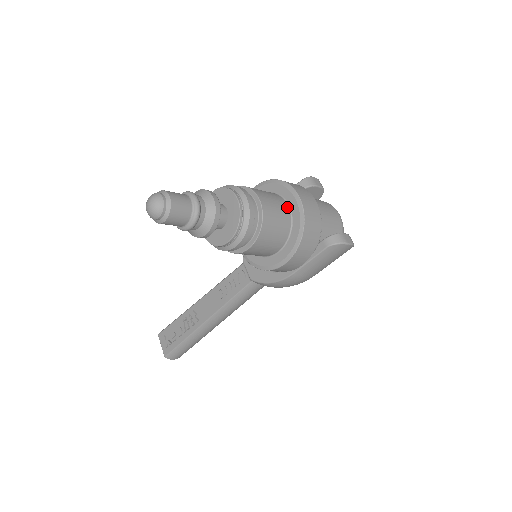
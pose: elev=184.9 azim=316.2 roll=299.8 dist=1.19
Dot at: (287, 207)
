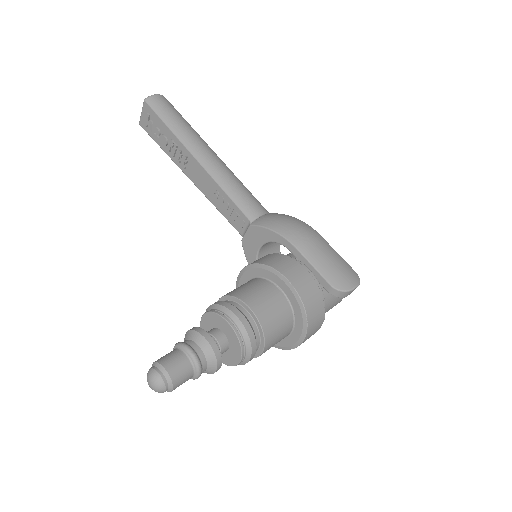
Dot at: (287, 336)
